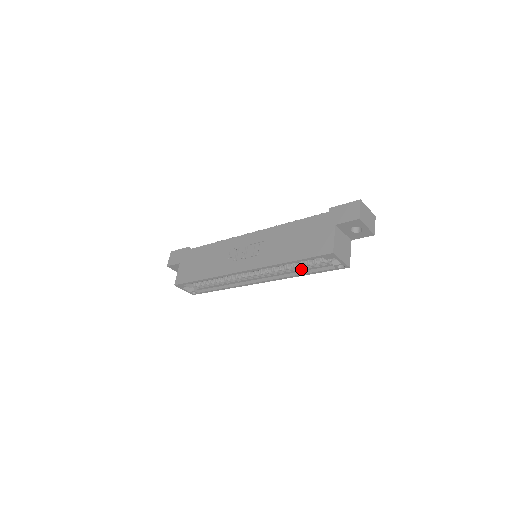
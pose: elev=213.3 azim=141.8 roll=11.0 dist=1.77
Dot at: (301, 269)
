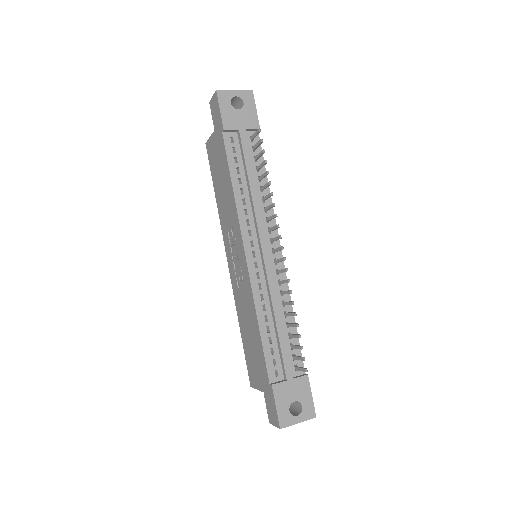
Dot at: occluded
